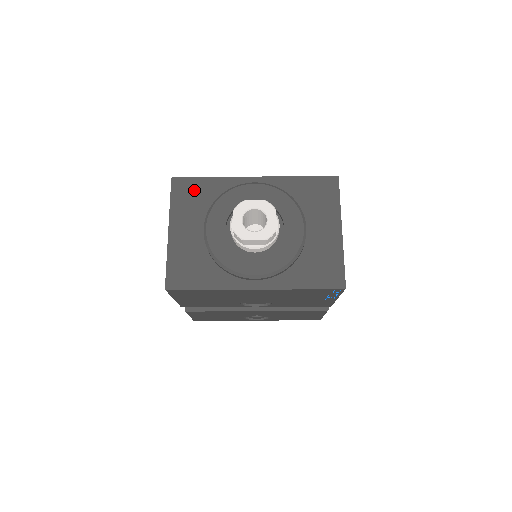
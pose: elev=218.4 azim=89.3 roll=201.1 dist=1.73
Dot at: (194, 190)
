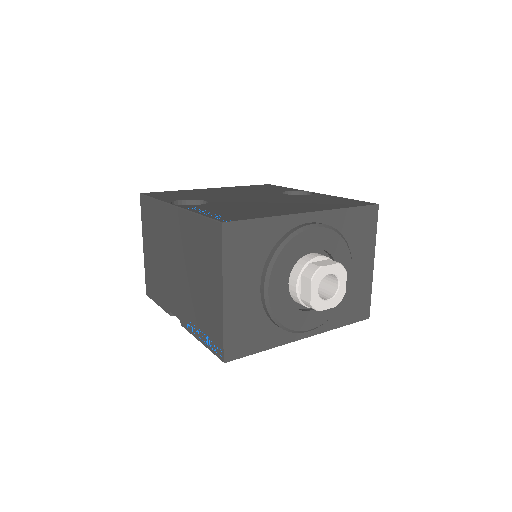
Dot at: (249, 237)
